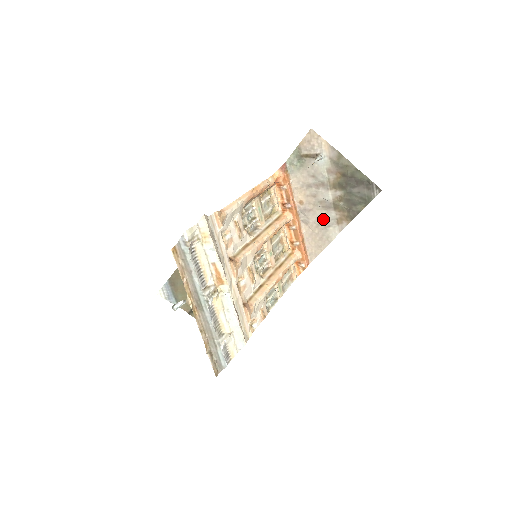
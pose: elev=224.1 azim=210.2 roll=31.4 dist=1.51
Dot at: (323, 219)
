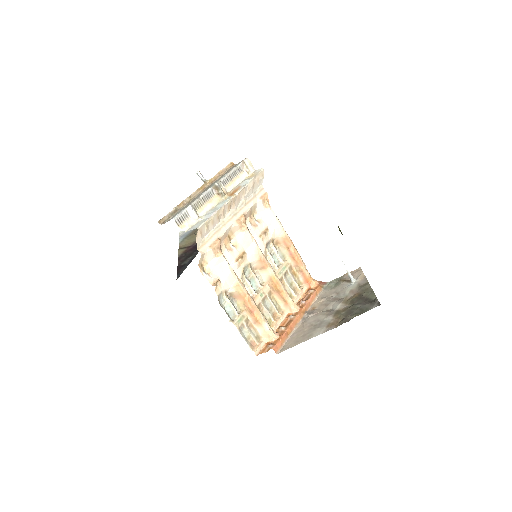
Dot at: (319, 322)
